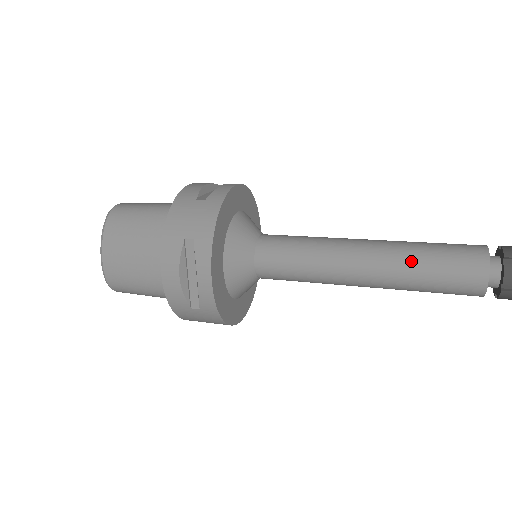
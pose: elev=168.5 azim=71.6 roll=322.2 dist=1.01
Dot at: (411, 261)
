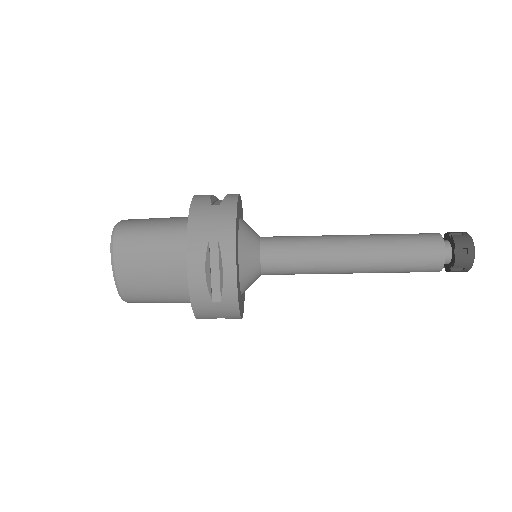
Dot at: occluded
